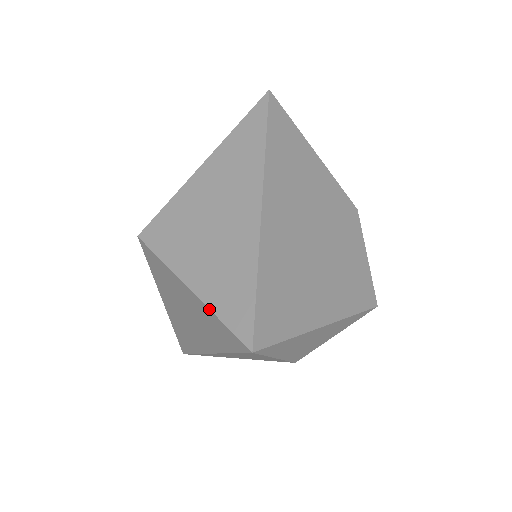
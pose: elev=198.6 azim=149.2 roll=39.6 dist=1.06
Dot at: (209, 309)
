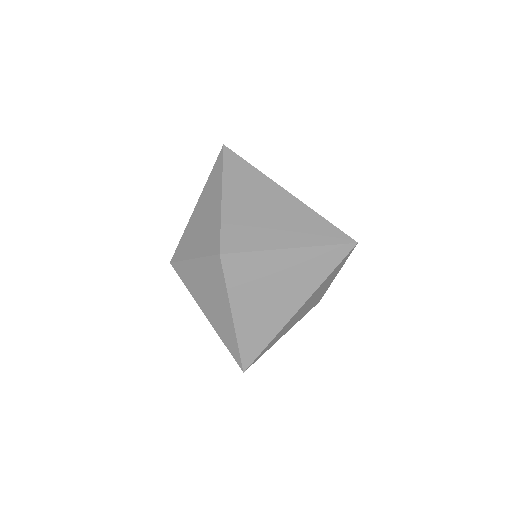
Dot at: (315, 246)
